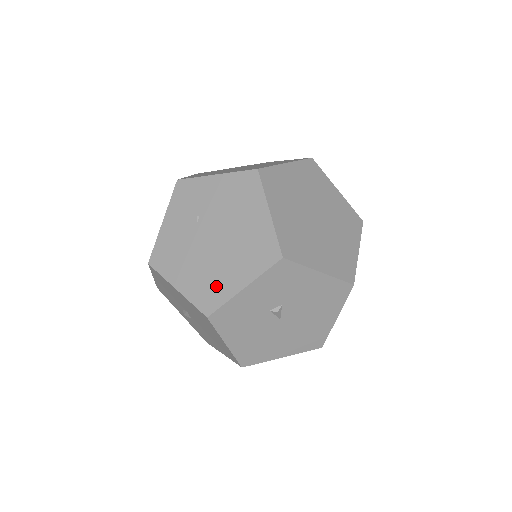
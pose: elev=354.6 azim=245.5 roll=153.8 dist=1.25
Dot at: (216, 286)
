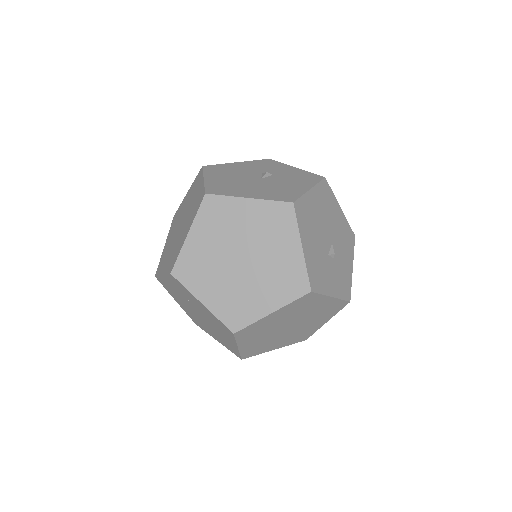
Dot at: (201, 325)
